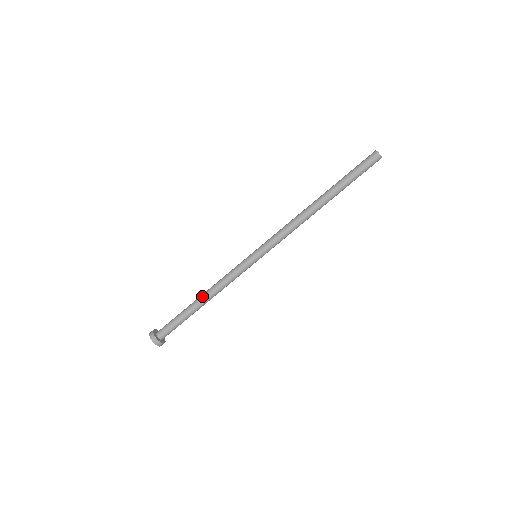
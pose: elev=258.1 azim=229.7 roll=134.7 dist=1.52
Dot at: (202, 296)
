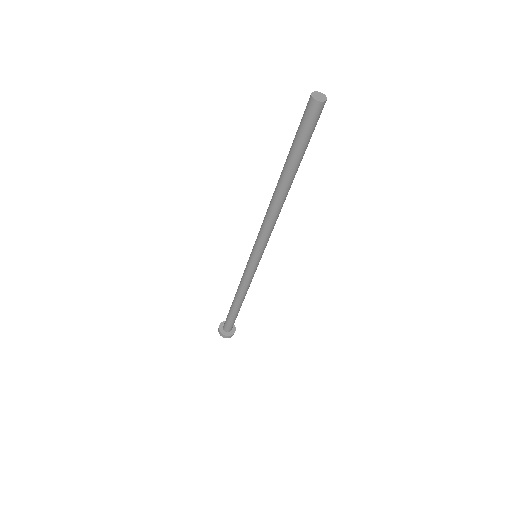
Dot at: (240, 302)
